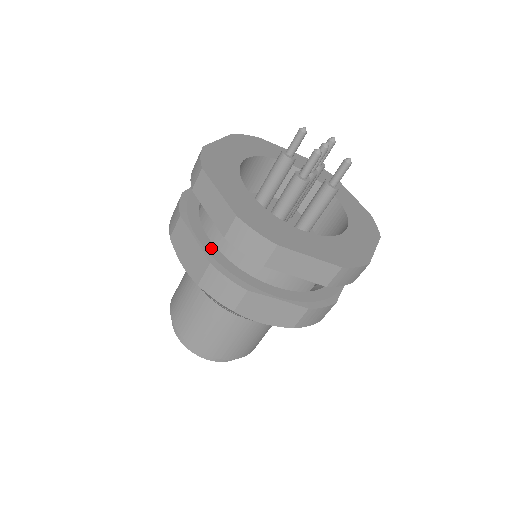
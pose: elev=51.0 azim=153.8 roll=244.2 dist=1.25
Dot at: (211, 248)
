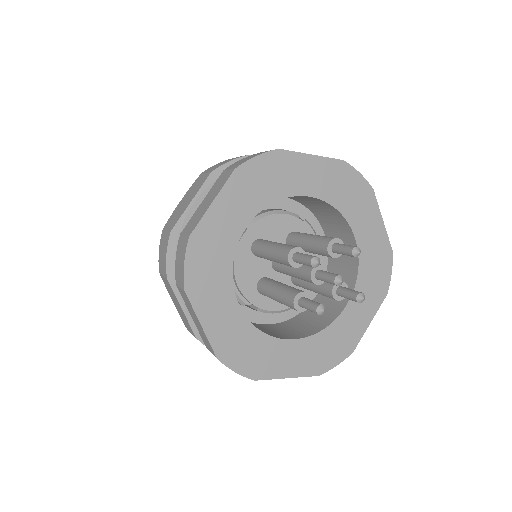
Dot at: occluded
